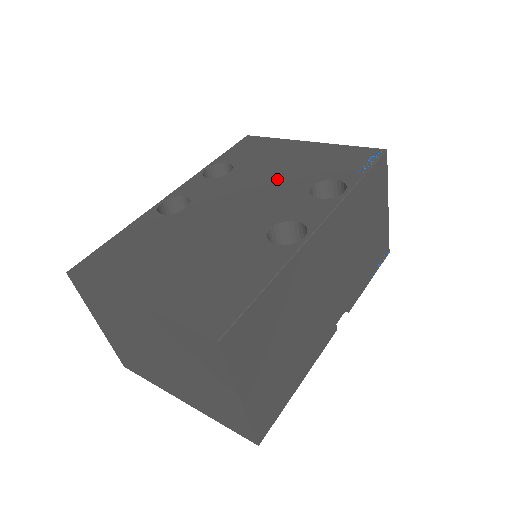
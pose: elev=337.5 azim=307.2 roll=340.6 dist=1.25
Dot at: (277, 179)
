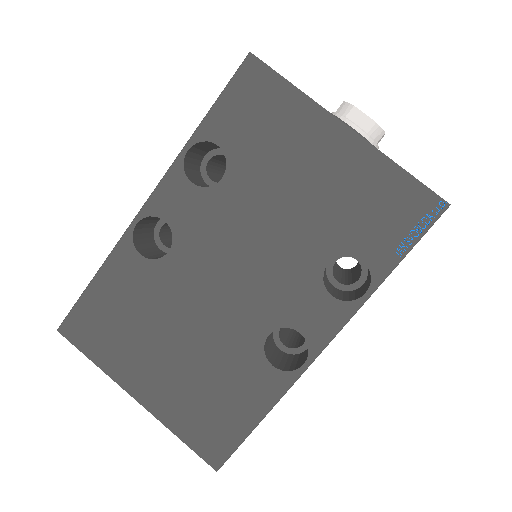
Dot at: (286, 227)
